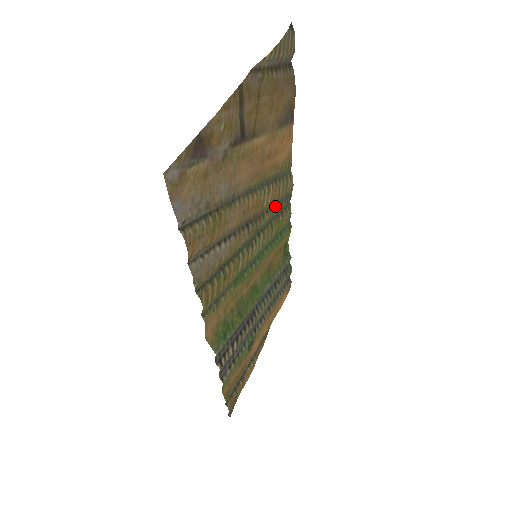
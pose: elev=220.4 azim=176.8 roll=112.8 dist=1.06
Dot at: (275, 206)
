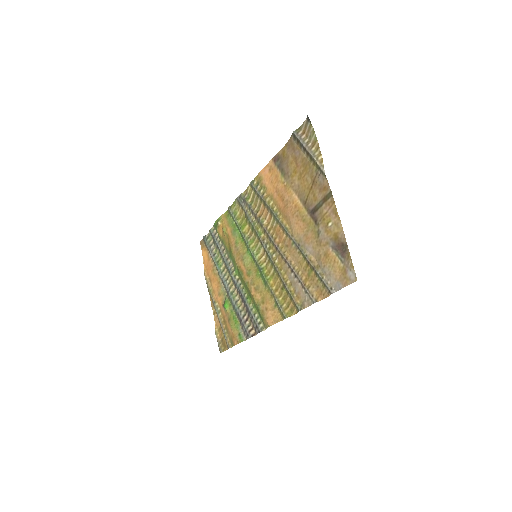
Dot at: (255, 216)
